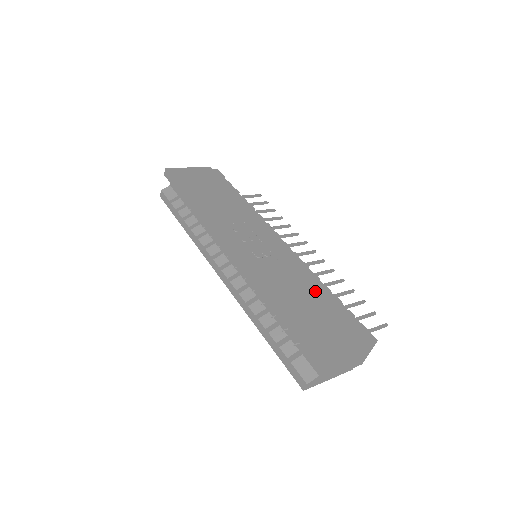
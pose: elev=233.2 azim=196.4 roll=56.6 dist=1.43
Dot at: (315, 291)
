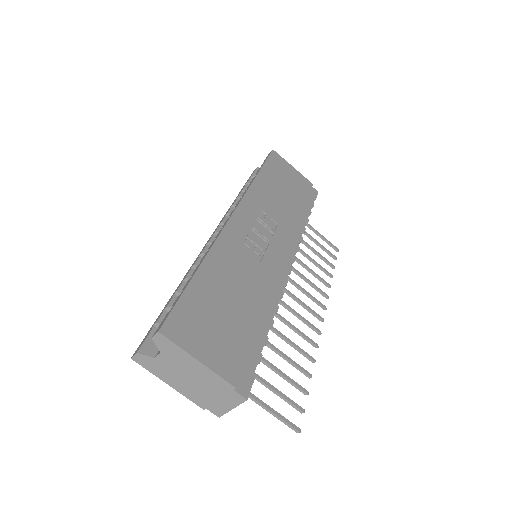
Dot at: (253, 308)
